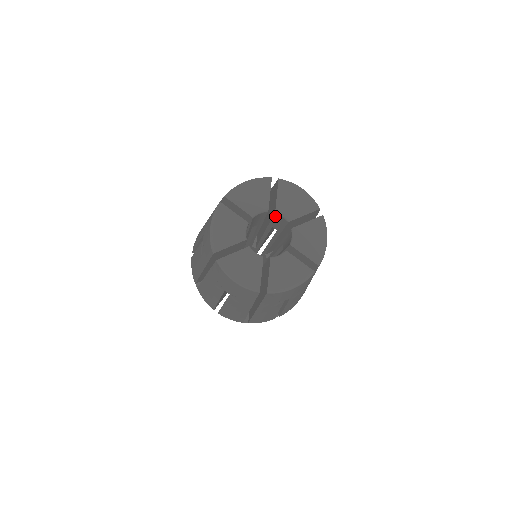
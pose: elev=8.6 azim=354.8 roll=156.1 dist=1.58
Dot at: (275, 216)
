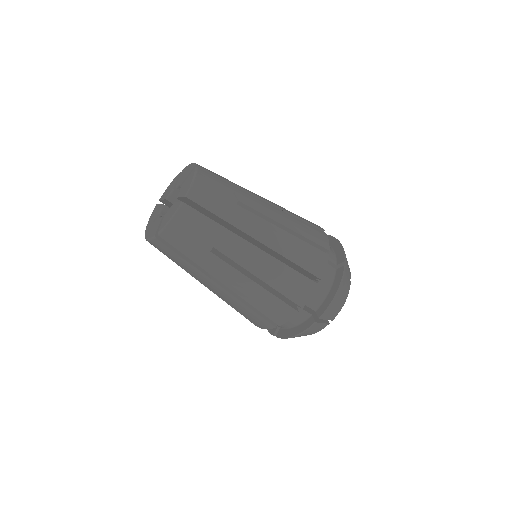
Dot at: occluded
